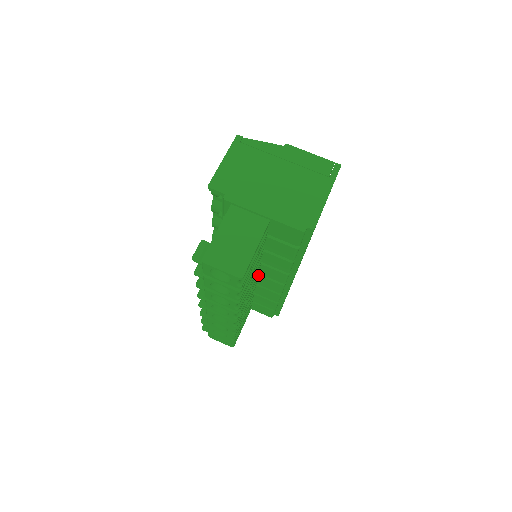
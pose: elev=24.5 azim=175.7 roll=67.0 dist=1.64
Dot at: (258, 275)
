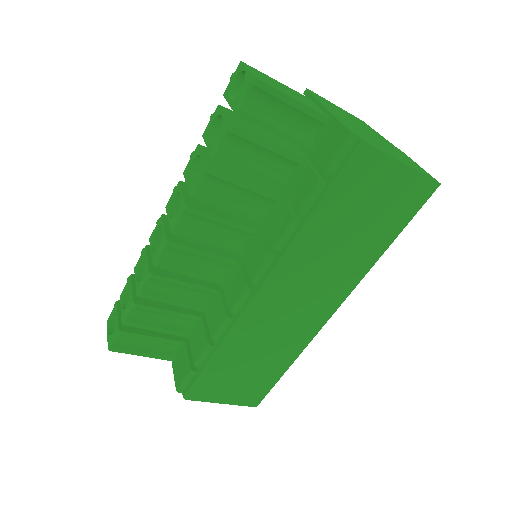
Dot at: (238, 261)
